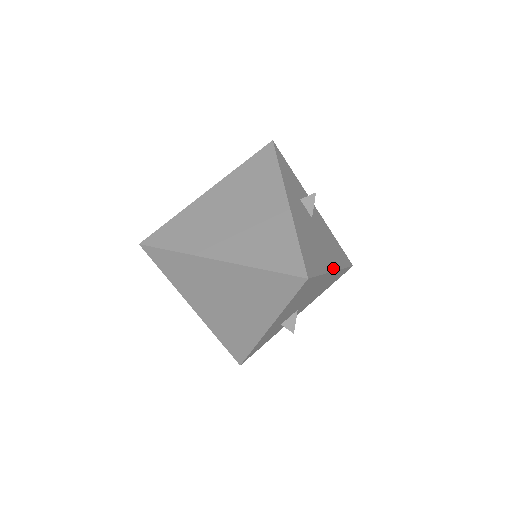
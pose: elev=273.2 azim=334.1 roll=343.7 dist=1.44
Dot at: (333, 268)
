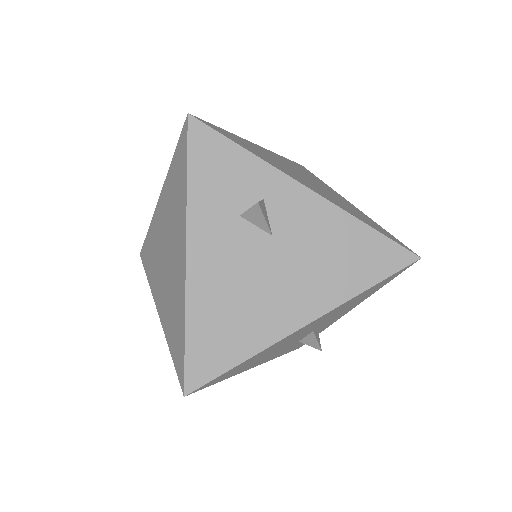
Dot at: (303, 321)
